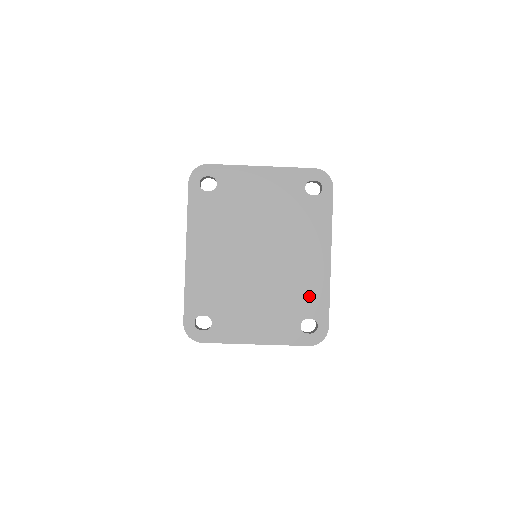
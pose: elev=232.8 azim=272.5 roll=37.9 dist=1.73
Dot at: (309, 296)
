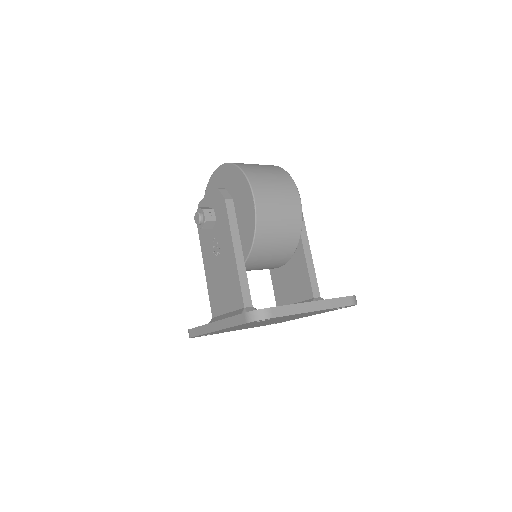
Dot at: occluded
